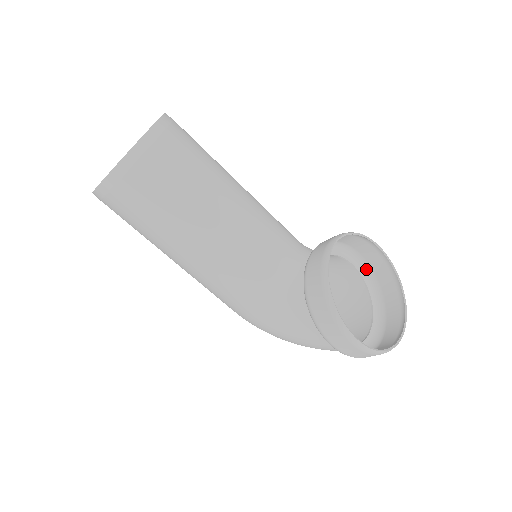
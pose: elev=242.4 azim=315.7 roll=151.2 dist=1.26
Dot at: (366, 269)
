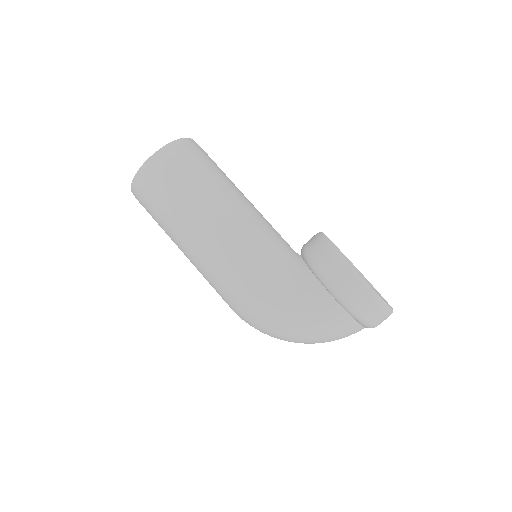
Dot at: occluded
